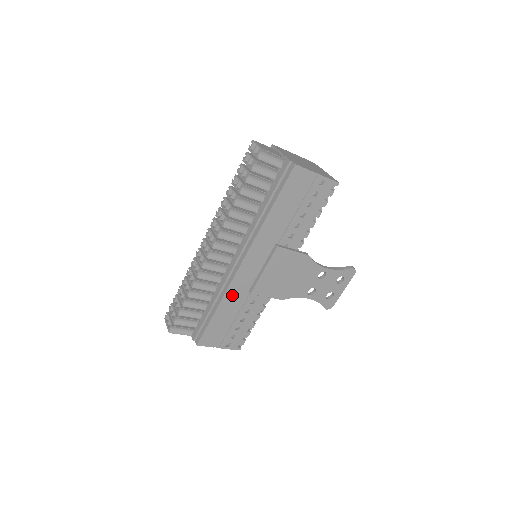
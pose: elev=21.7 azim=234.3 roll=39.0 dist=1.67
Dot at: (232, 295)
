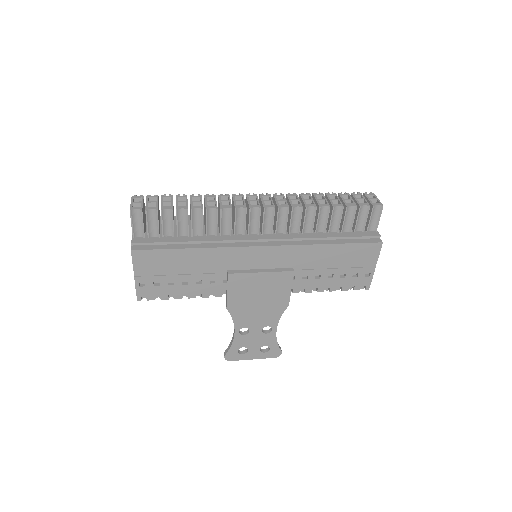
Dot at: (217, 256)
